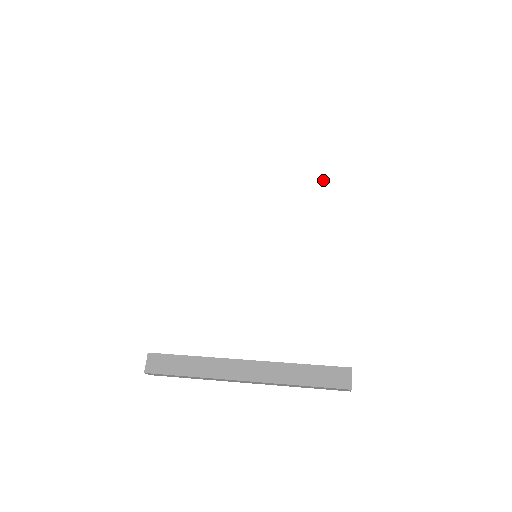
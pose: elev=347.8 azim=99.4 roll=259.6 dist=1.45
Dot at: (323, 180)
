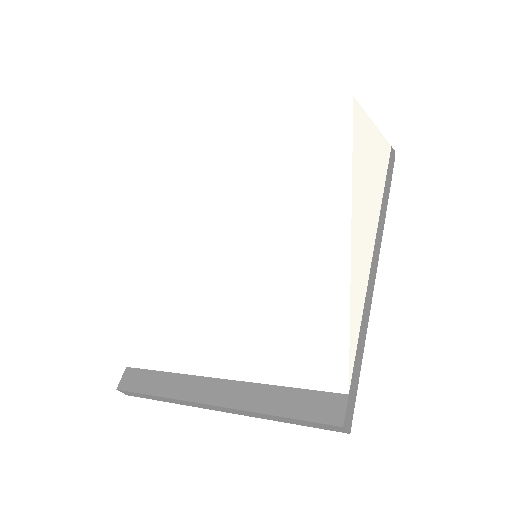
Dot at: (309, 141)
